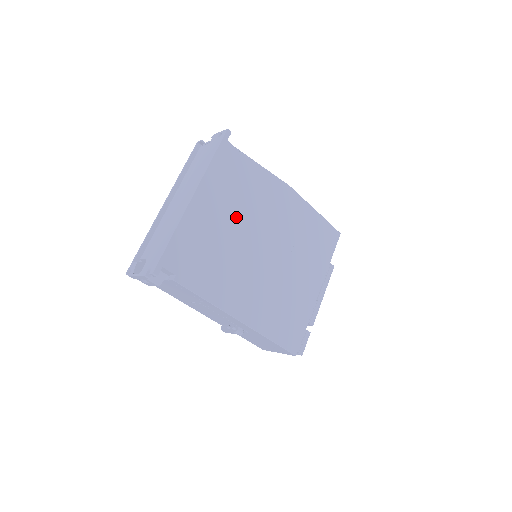
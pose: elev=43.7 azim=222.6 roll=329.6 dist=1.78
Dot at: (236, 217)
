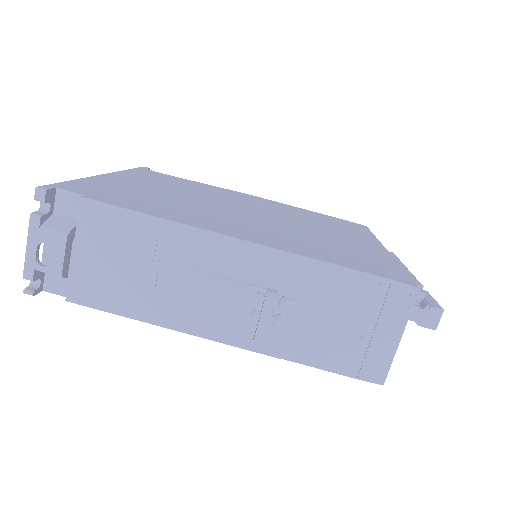
Dot at: (182, 192)
